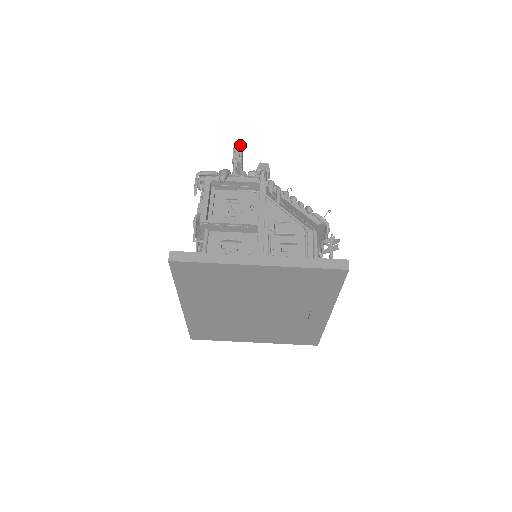
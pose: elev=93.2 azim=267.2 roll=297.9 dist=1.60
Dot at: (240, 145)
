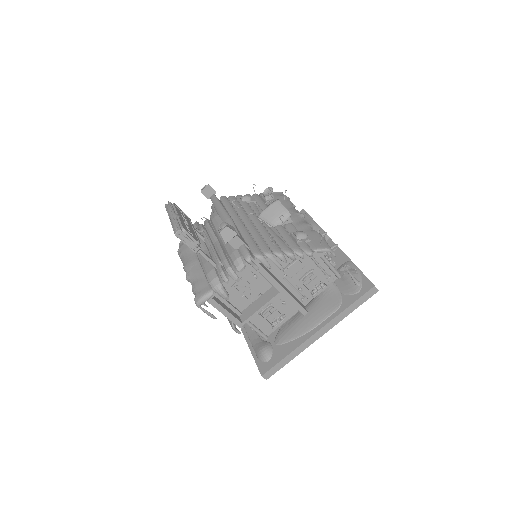
Dot at: (182, 231)
